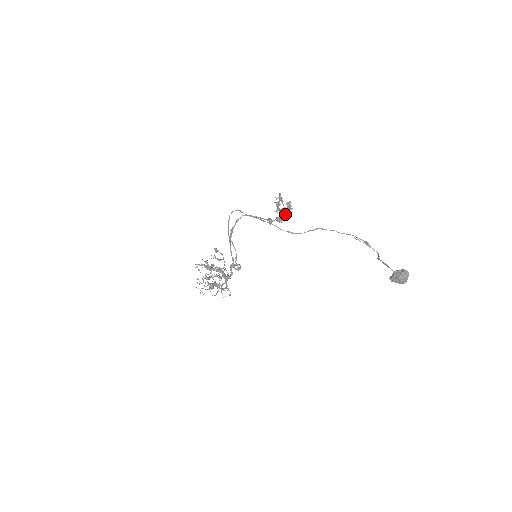
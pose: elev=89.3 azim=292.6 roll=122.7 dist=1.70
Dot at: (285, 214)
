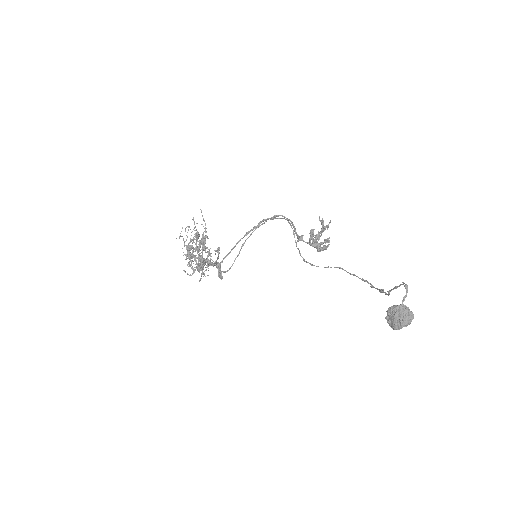
Dot at: (317, 245)
